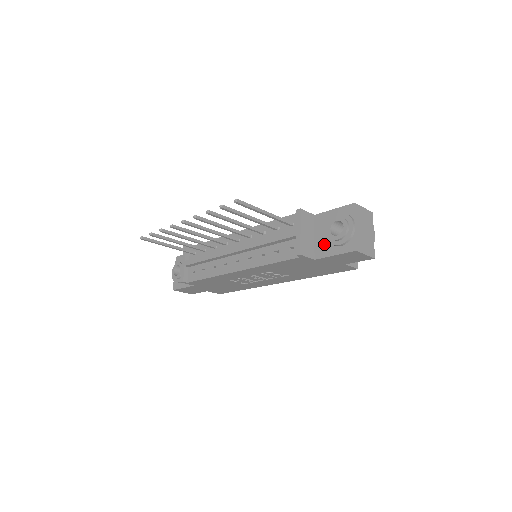
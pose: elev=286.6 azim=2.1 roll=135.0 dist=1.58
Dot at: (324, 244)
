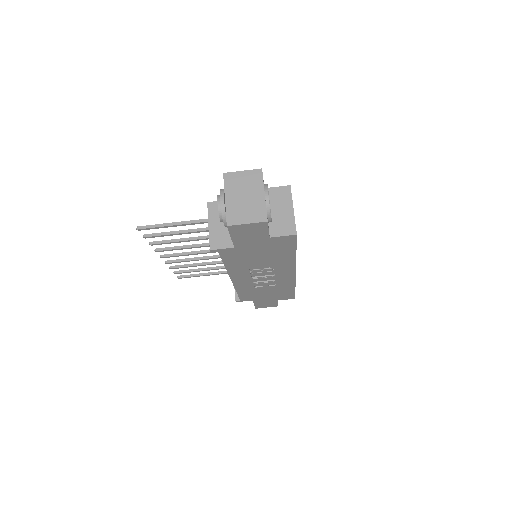
Dot at: occluded
